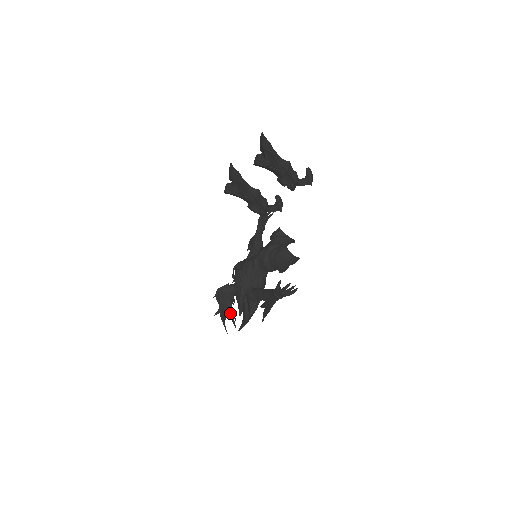
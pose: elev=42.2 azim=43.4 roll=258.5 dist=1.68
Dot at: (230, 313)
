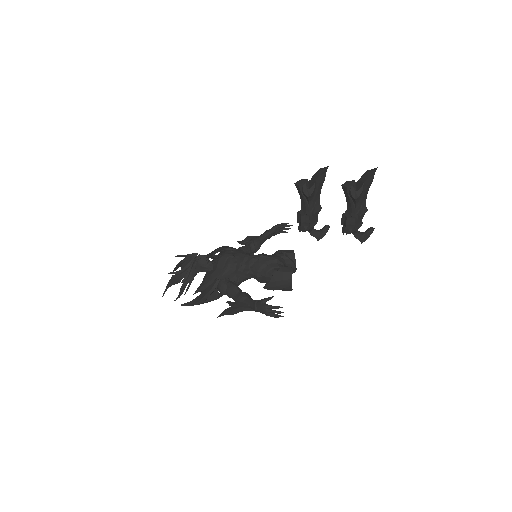
Dot at: (186, 283)
